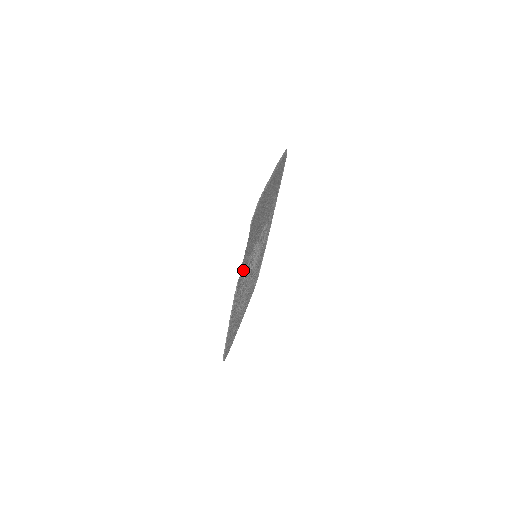
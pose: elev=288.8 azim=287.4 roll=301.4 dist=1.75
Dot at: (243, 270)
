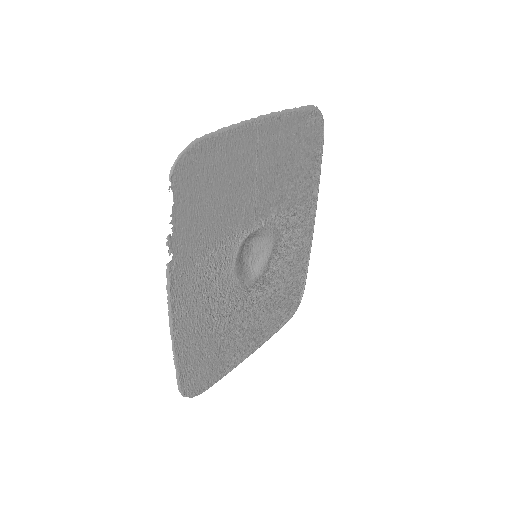
Dot at: (189, 256)
